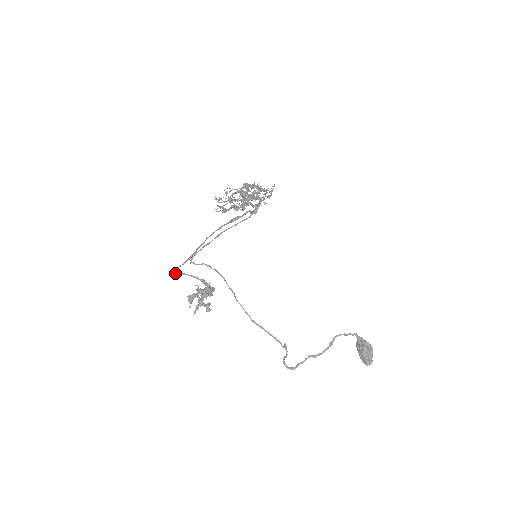
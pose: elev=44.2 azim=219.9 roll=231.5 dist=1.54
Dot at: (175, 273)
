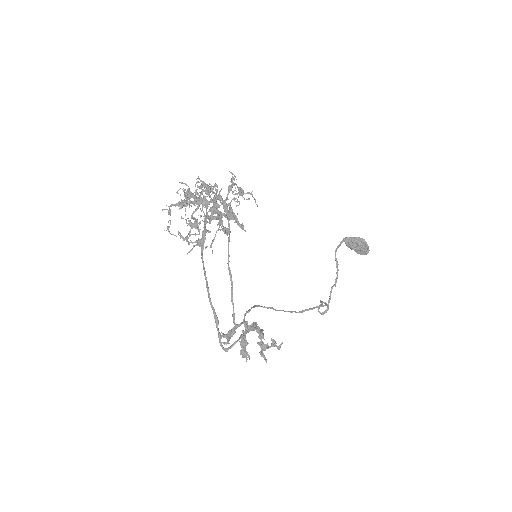
Dot at: (227, 351)
